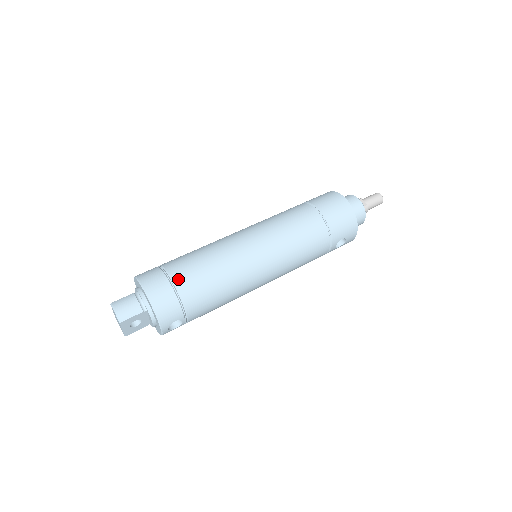
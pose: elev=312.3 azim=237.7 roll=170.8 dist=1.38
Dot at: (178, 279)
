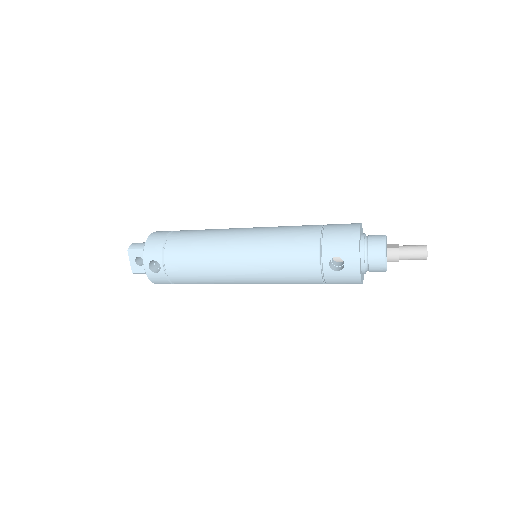
Dot at: (175, 233)
